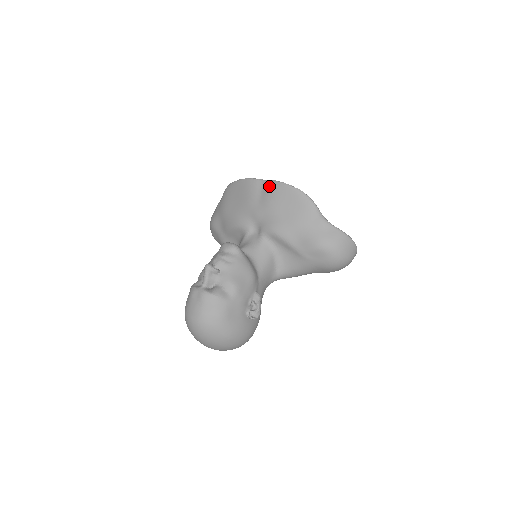
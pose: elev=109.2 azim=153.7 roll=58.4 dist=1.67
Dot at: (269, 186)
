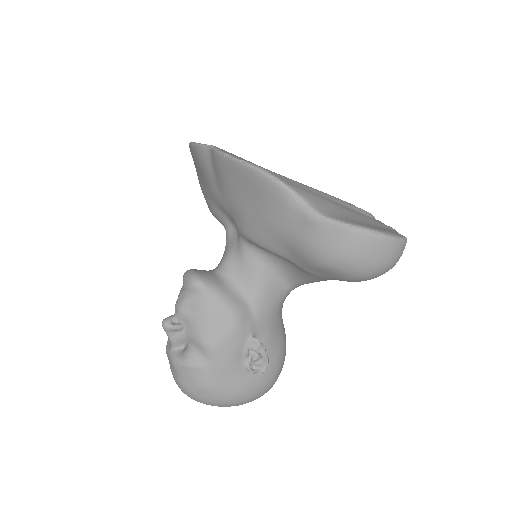
Dot at: (215, 162)
